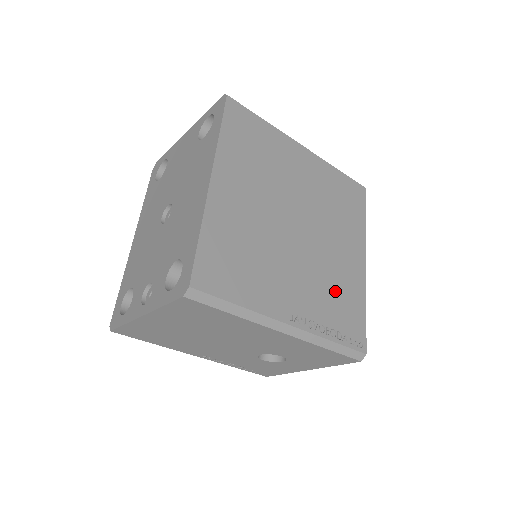
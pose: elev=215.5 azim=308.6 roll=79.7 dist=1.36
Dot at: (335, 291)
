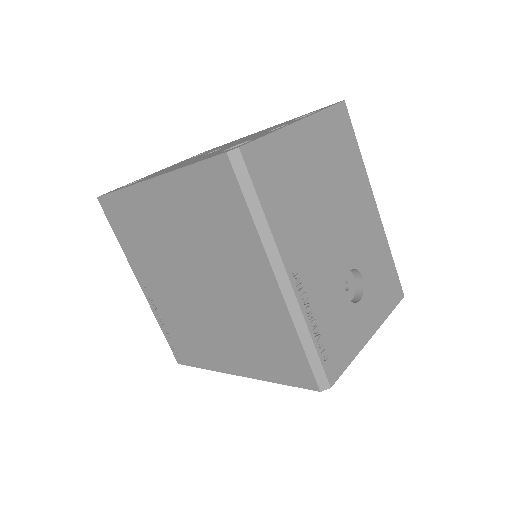
Dot at: occluded
